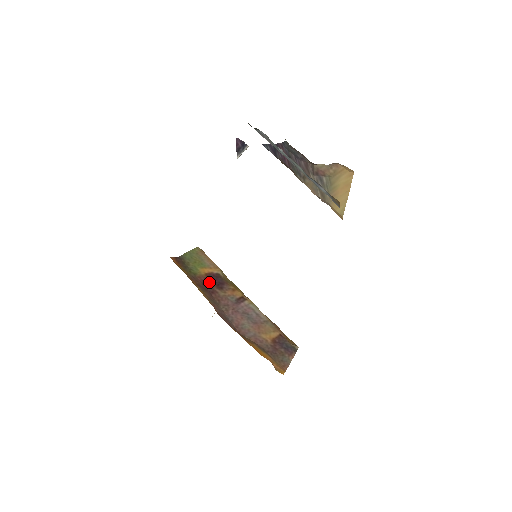
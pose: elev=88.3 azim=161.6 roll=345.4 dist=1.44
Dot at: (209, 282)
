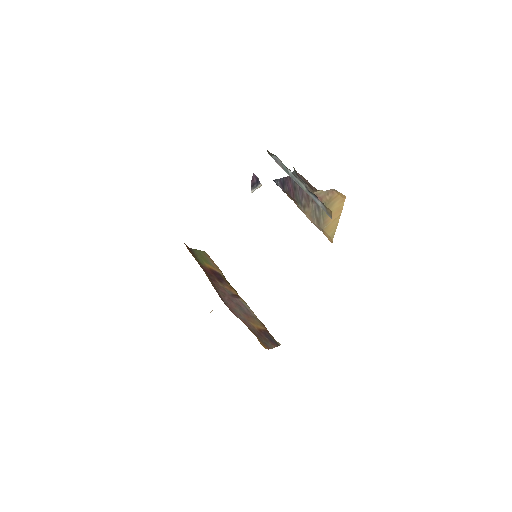
Dot at: (212, 274)
